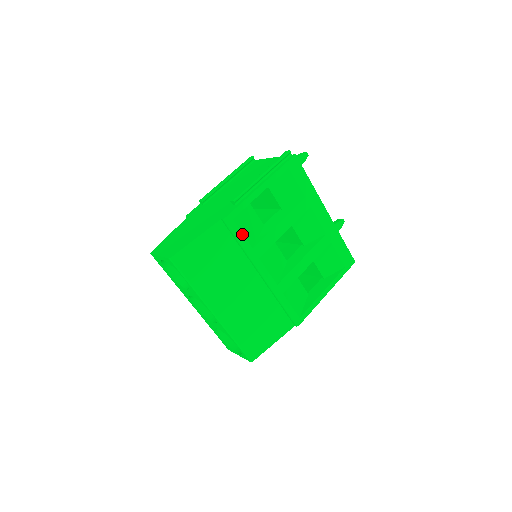
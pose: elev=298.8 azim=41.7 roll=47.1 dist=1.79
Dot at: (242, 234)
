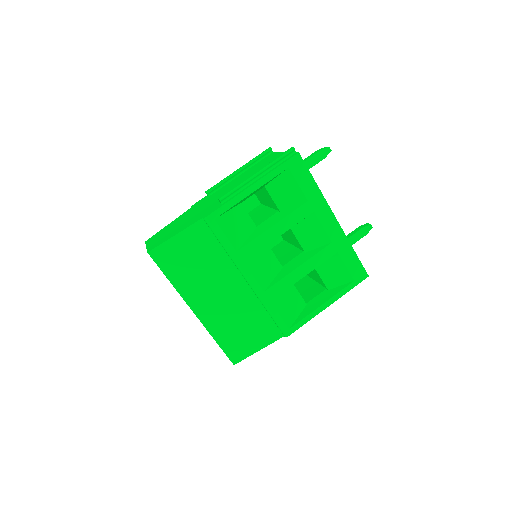
Dot at: (225, 235)
